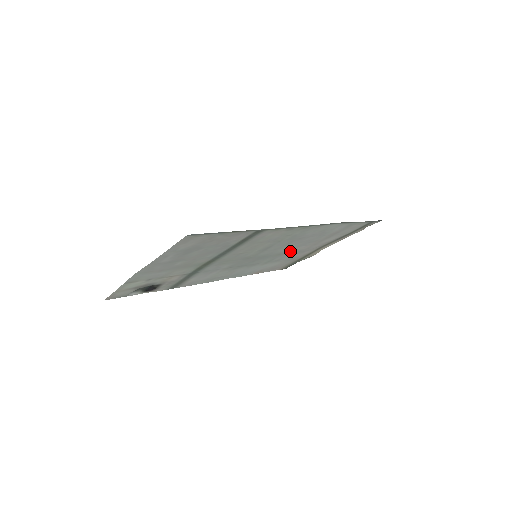
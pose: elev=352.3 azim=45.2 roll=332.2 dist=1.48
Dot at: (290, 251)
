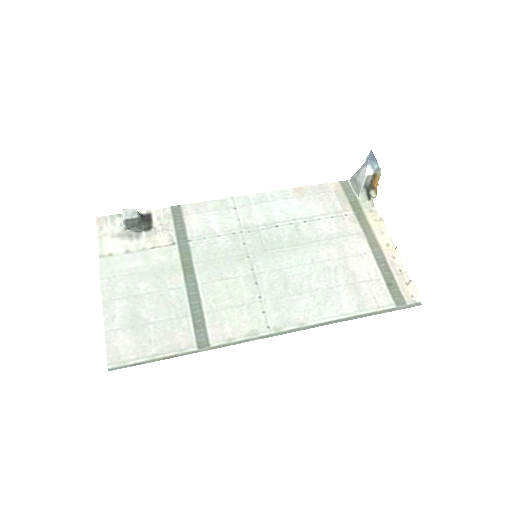
Dot at: (311, 247)
